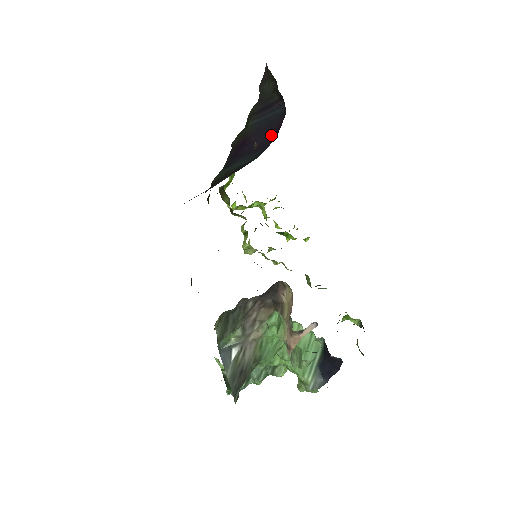
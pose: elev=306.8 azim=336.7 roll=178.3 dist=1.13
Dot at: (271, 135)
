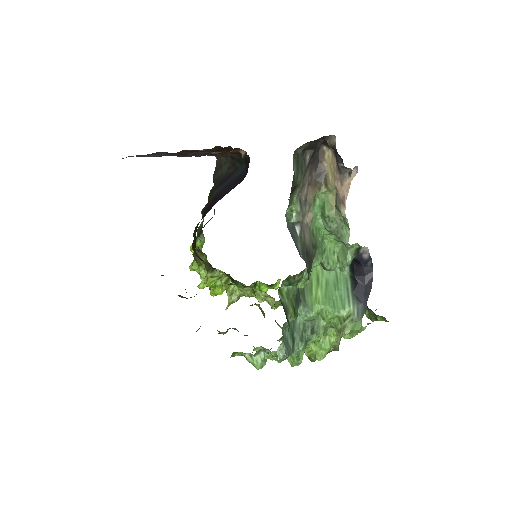
Dot at: (240, 181)
